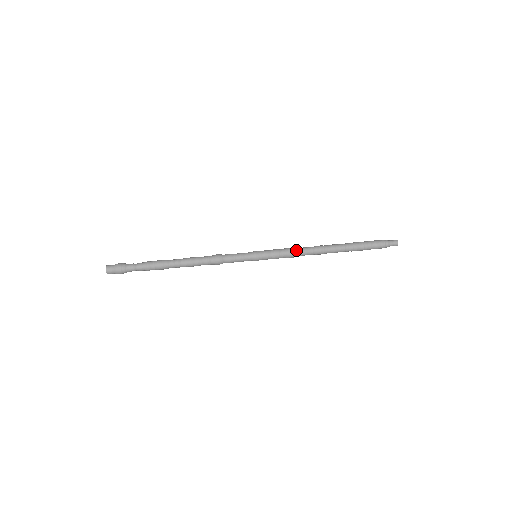
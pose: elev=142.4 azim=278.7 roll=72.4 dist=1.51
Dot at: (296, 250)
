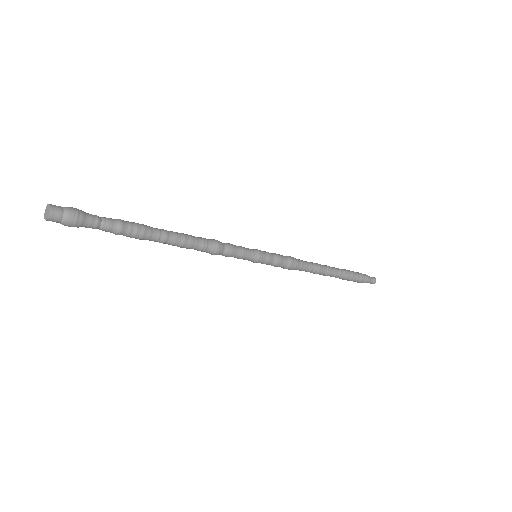
Dot at: (299, 262)
